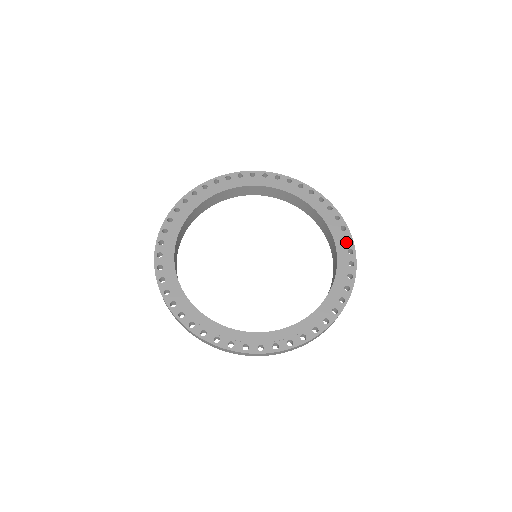
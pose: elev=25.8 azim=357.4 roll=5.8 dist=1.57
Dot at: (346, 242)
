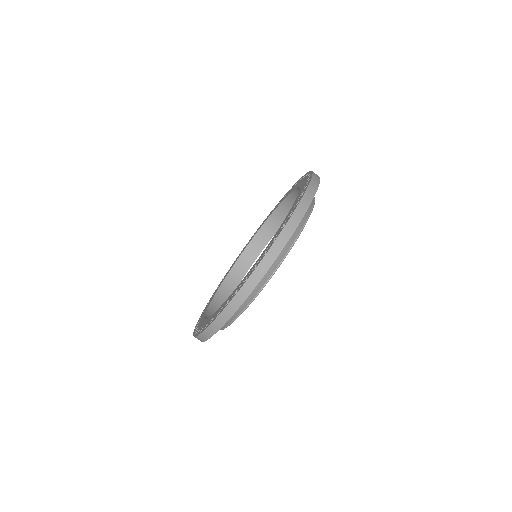
Dot at: (307, 180)
